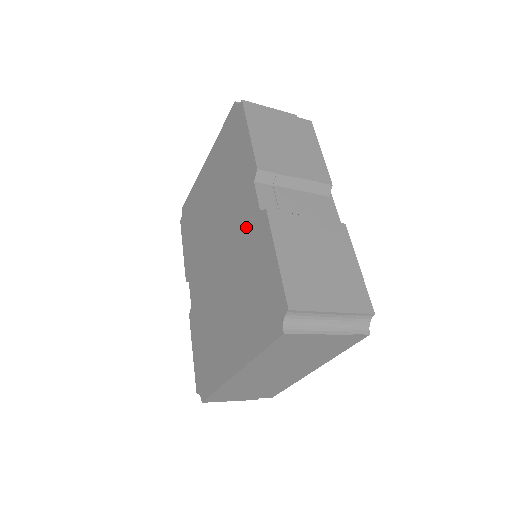
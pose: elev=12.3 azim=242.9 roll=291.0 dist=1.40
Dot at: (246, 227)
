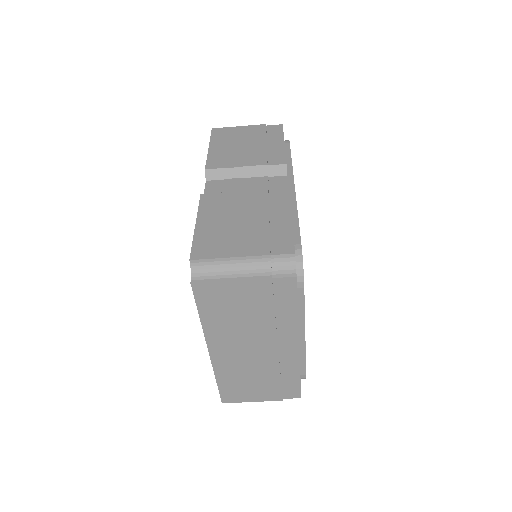
Dot at: occluded
